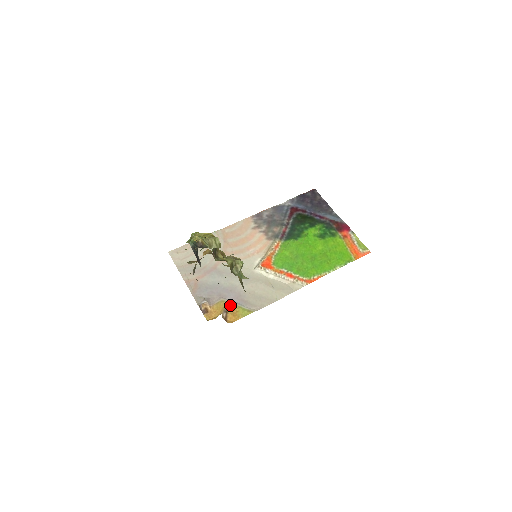
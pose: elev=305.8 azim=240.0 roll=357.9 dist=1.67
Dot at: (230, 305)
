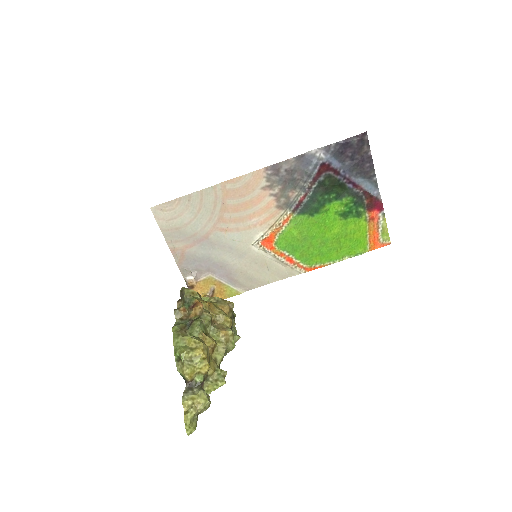
Dot at: (218, 283)
